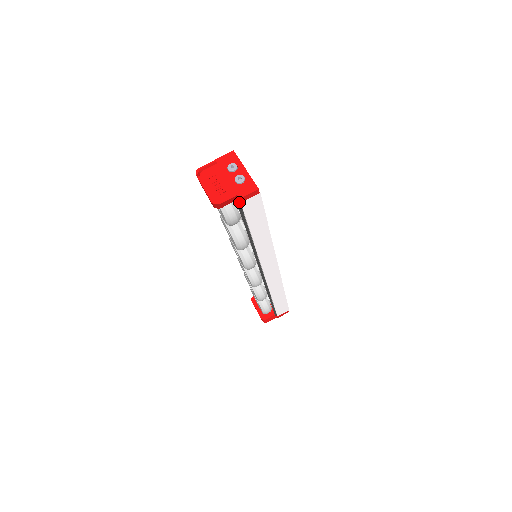
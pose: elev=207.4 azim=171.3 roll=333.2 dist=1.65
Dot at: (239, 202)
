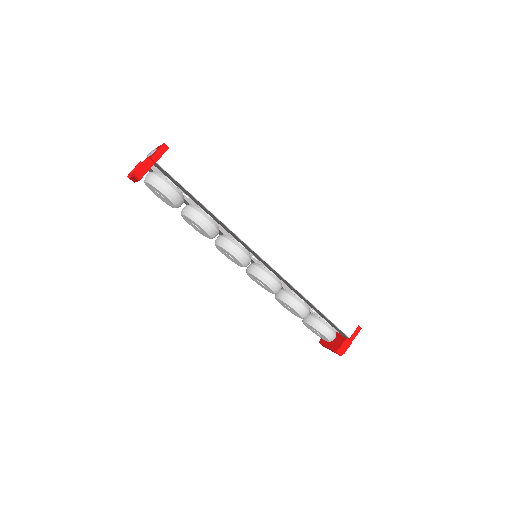
Dot at: (158, 166)
